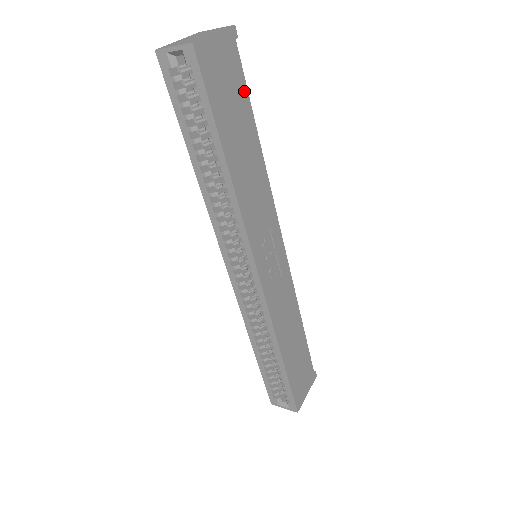
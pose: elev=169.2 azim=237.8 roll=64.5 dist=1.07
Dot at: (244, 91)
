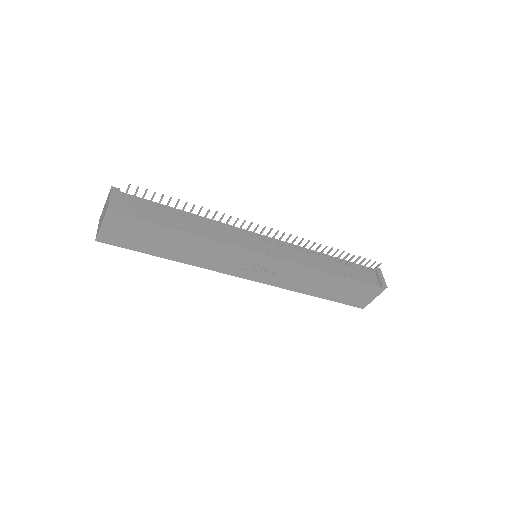
Dot at: (148, 224)
